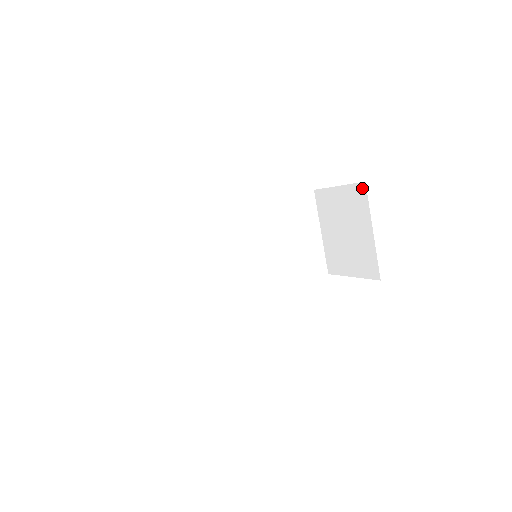
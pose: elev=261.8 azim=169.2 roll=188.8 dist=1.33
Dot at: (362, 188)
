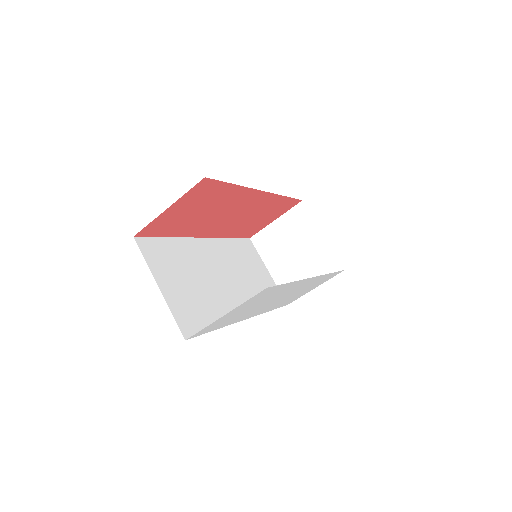
Dot at: (301, 207)
